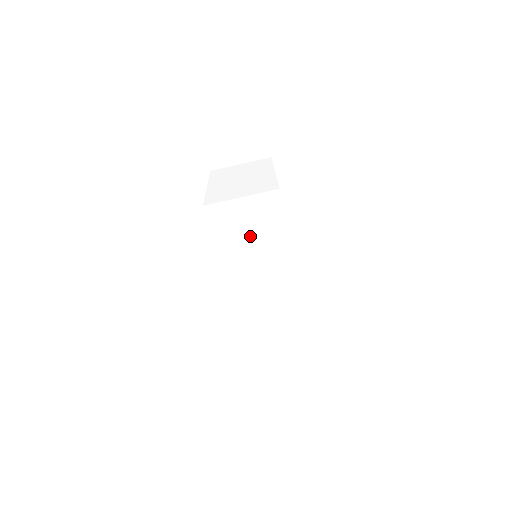
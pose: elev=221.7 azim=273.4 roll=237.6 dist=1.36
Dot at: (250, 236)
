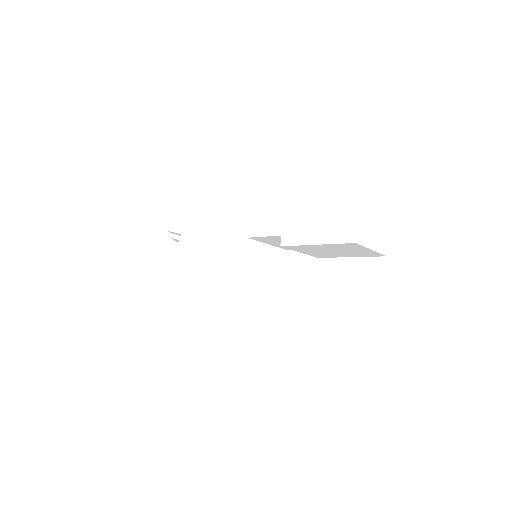
Dot at: (375, 165)
